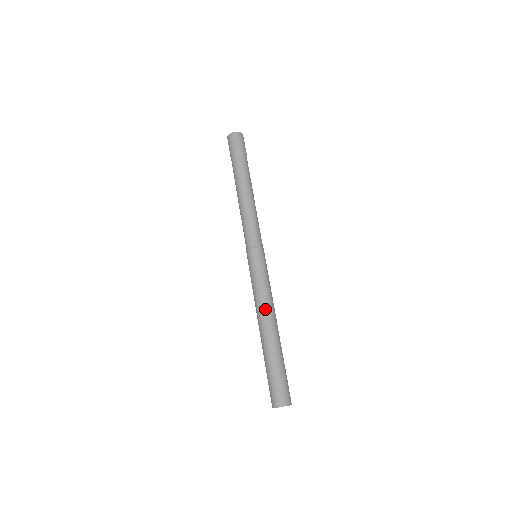
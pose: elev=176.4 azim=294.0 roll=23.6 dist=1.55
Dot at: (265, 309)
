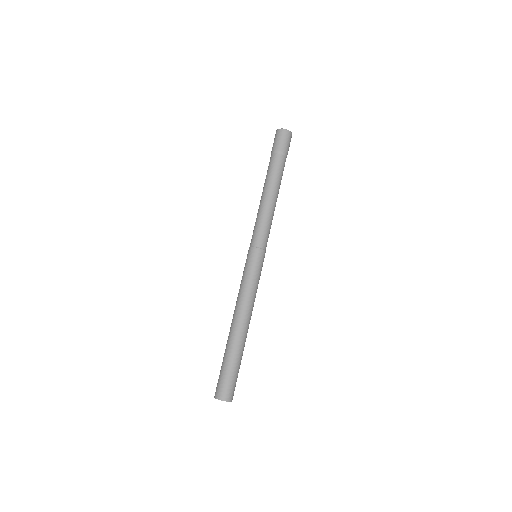
Dot at: (245, 309)
